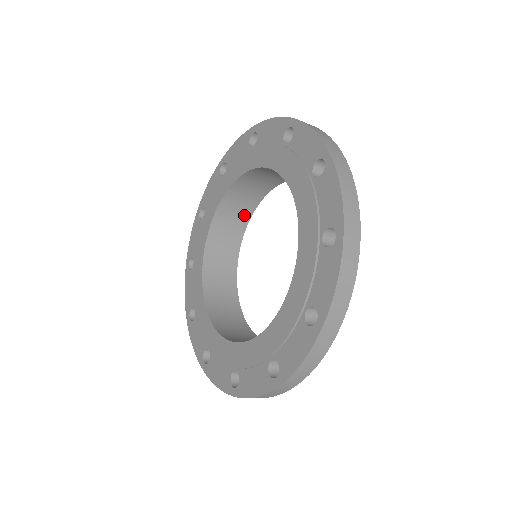
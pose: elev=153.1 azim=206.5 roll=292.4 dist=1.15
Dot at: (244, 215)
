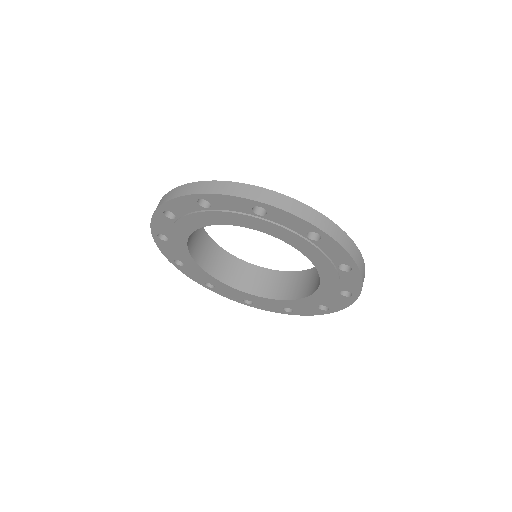
Dot at: occluded
